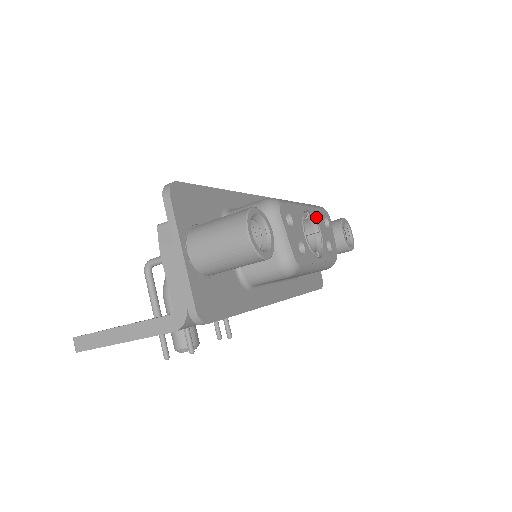
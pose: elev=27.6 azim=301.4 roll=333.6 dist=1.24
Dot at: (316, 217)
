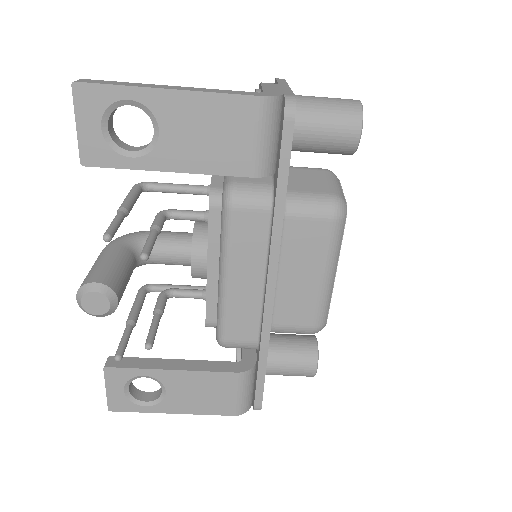
Dot at: occluded
